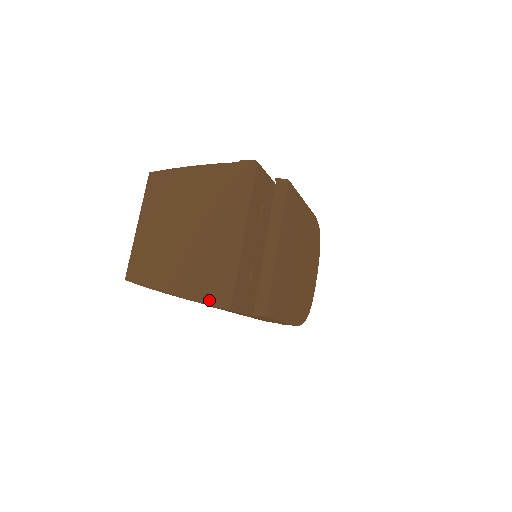
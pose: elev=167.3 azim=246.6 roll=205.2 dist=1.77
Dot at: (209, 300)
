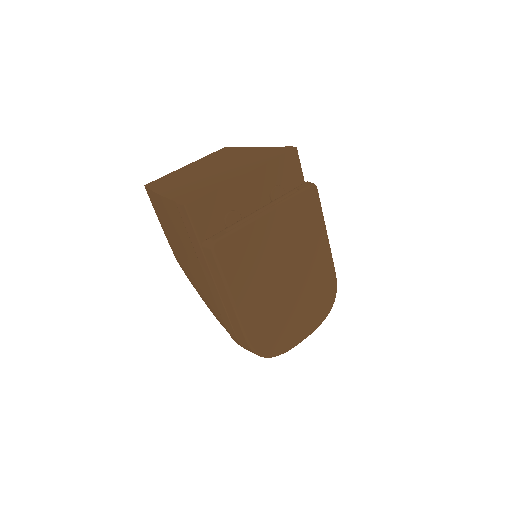
Dot at: (178, 199)
